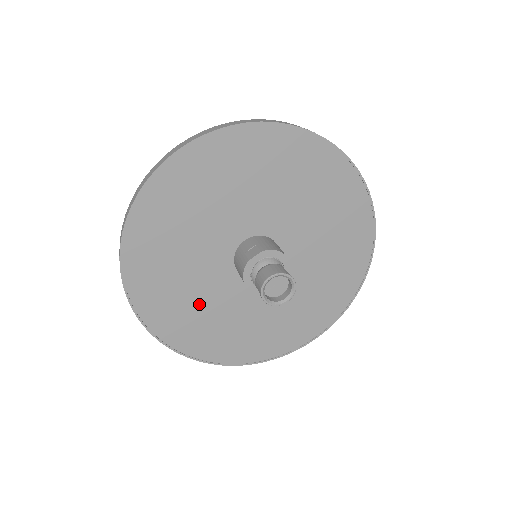
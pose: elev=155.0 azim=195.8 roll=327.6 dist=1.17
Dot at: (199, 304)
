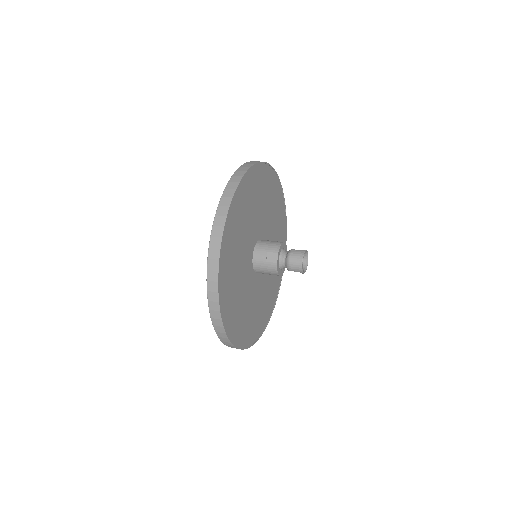
Dot at: (253, 309)
